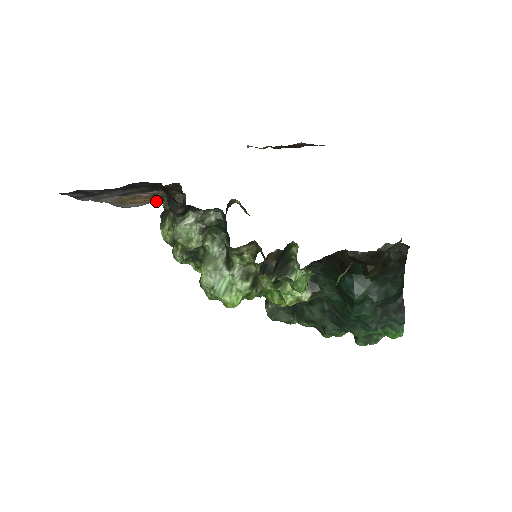
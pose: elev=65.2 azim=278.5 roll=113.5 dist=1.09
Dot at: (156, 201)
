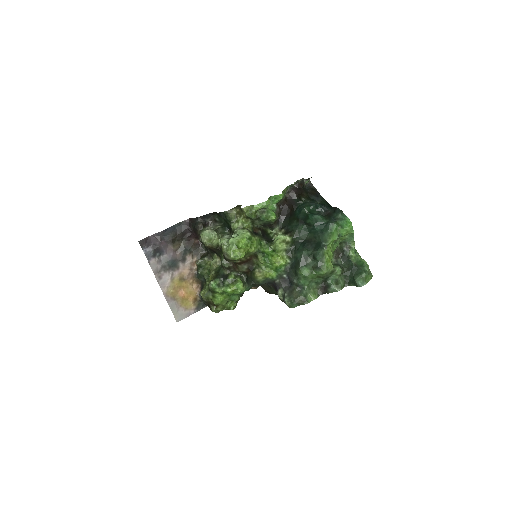
Dot at: (196, 305)
